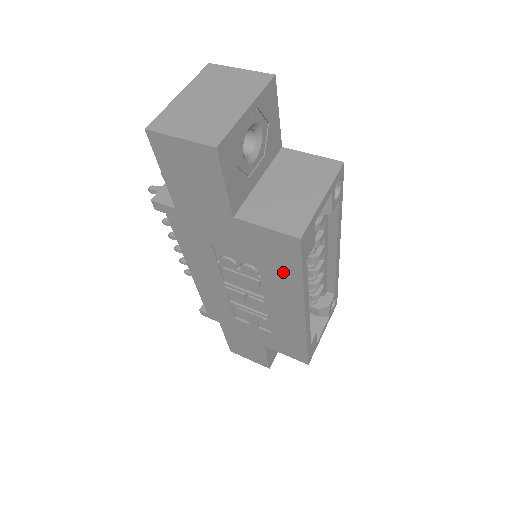
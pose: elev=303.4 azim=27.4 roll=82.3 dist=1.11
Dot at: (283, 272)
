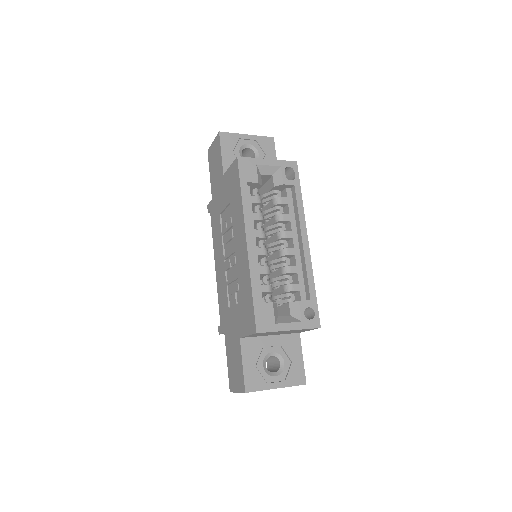
Dot at: (236, 200)
